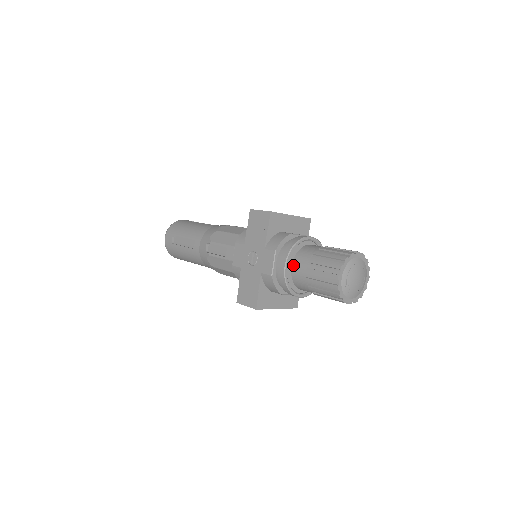
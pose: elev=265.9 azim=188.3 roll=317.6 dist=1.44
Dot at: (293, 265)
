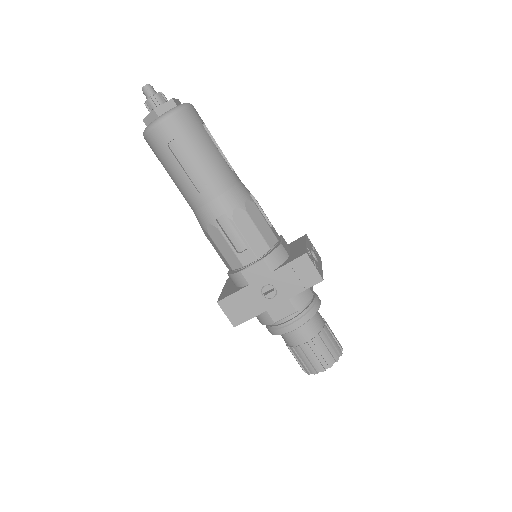
Dot at: (297, 328)
